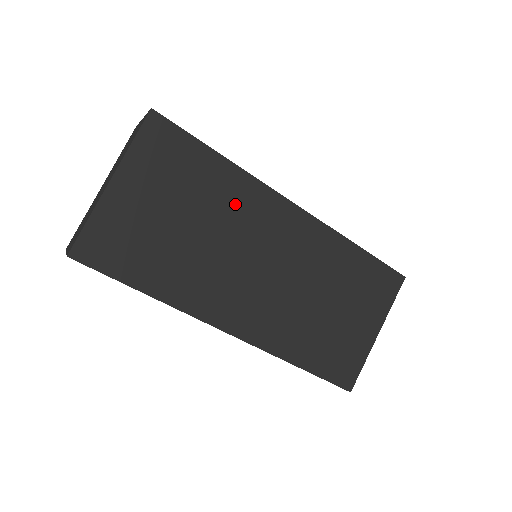
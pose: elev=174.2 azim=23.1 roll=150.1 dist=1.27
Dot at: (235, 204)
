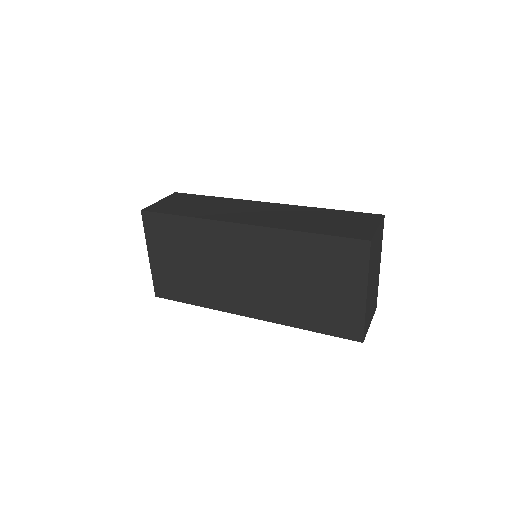
Dot at: (207, 241)
